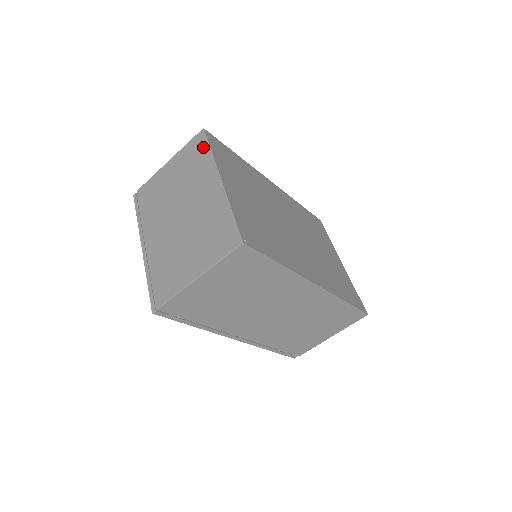
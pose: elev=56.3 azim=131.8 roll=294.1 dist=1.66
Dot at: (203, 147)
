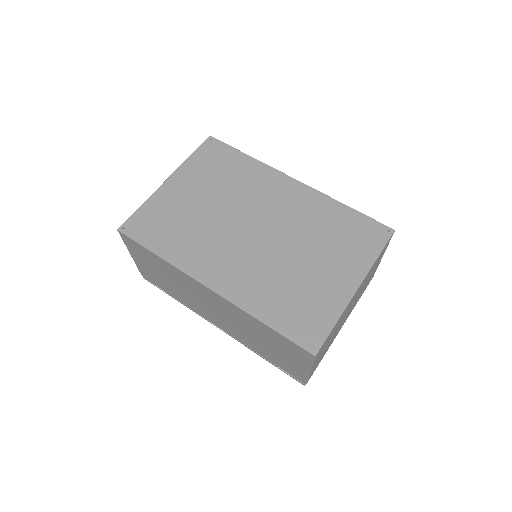
Dot at: occluded
